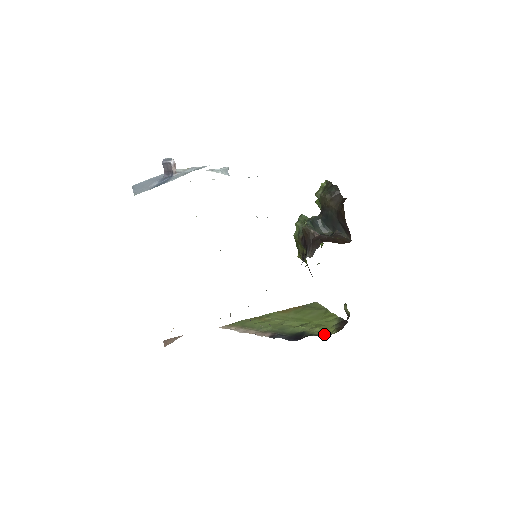
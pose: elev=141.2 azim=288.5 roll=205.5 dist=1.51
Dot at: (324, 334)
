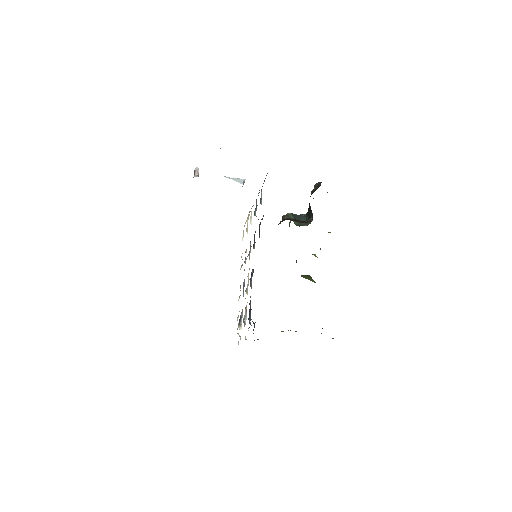
Dot at: occluded
